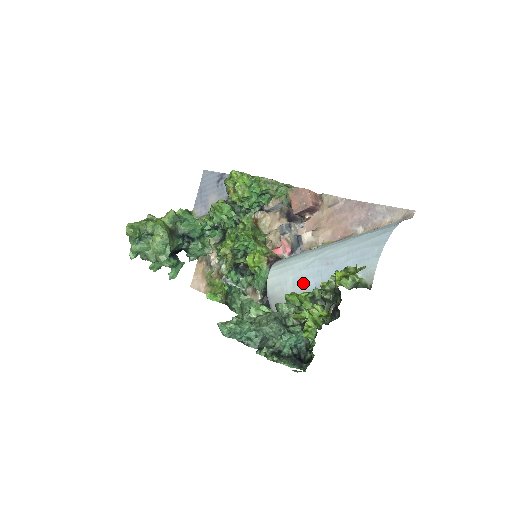
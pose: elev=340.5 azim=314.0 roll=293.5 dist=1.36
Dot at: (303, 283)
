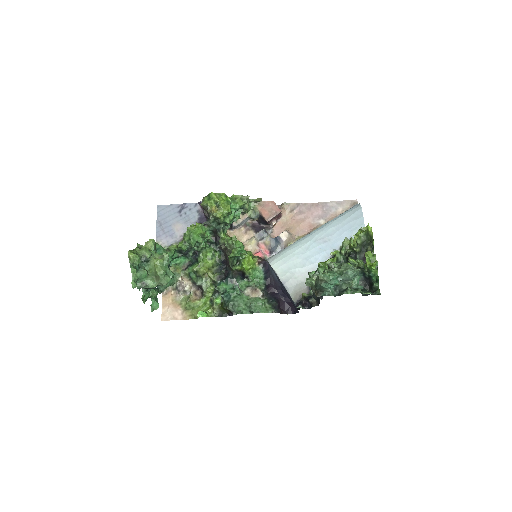
Dot at: (311, 261)
